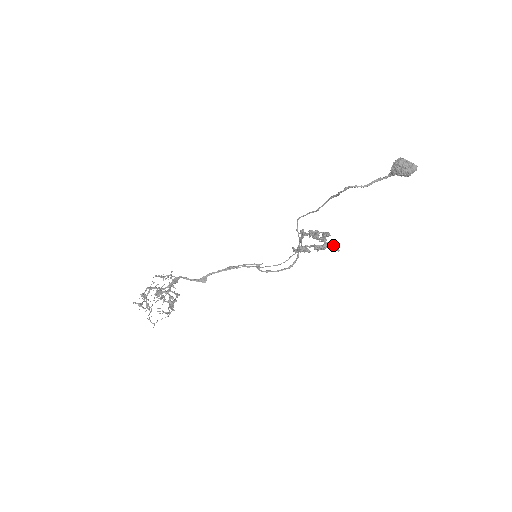
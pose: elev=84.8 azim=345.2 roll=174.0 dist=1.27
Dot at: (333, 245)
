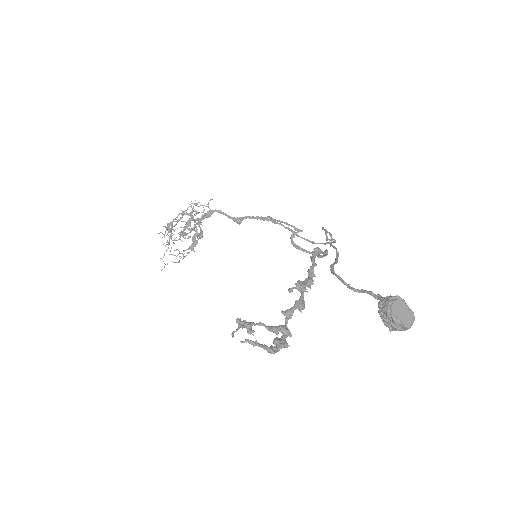
Dot at: (270, 349)
